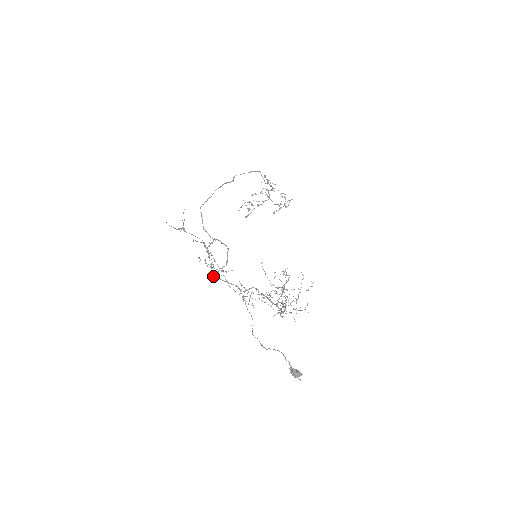
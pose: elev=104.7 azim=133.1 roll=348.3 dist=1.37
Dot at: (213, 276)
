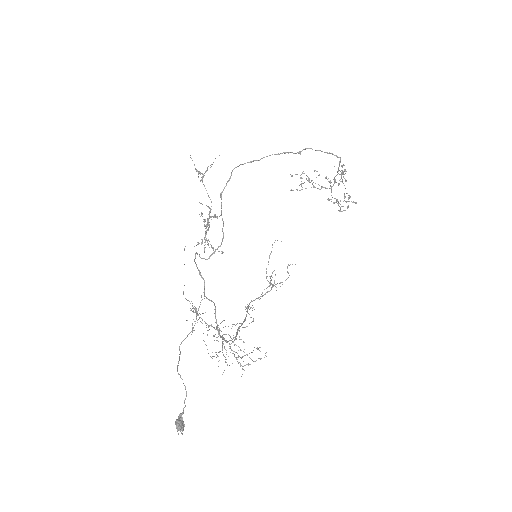
Dot at: occluded
